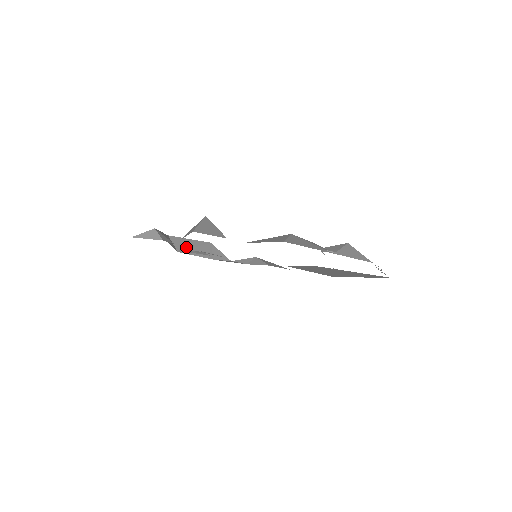
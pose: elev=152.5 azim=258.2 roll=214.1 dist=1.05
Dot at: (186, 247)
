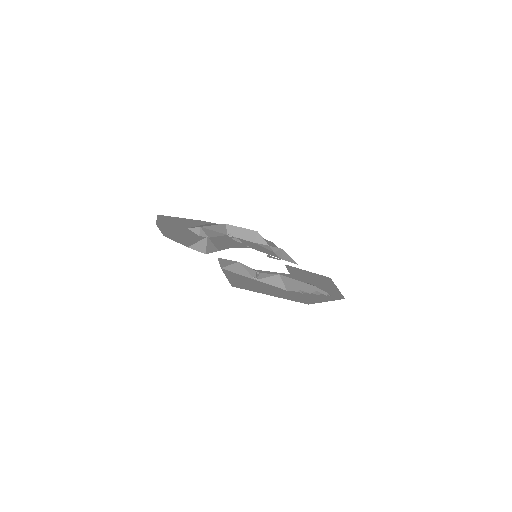
Dot at: (236, 232)
